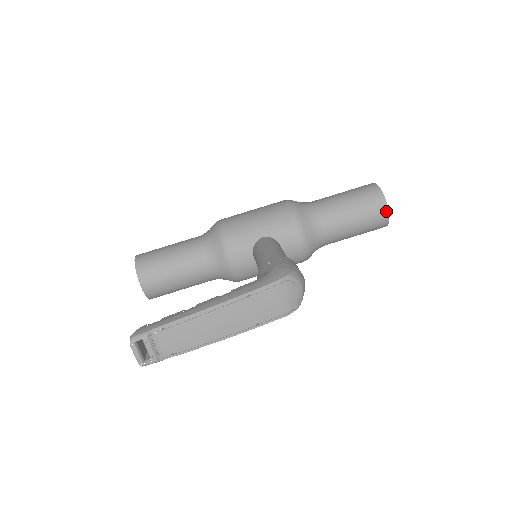
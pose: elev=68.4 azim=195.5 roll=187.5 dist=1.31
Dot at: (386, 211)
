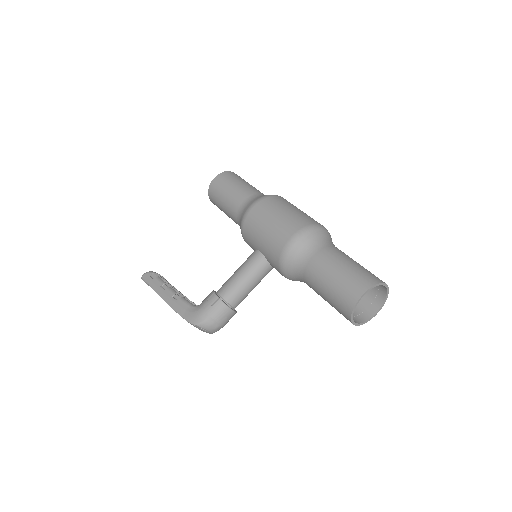
Dot at: (351, 322)
